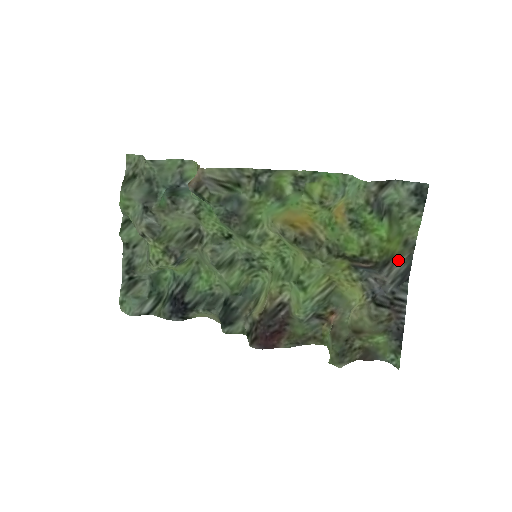
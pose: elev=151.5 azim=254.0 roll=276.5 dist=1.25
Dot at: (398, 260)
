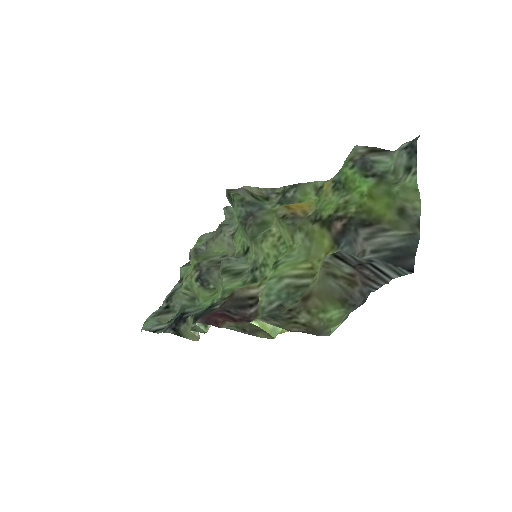
Dot at: (389, 231)
